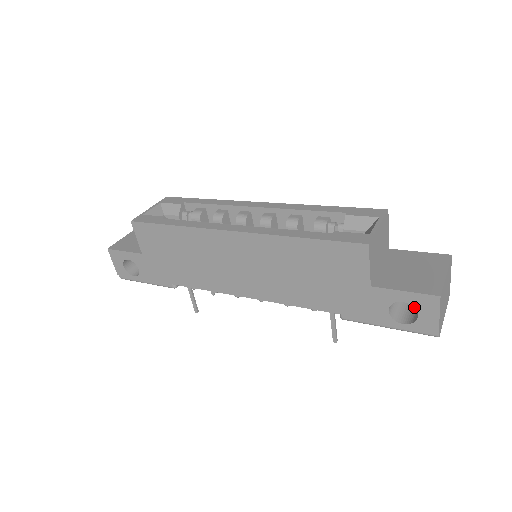
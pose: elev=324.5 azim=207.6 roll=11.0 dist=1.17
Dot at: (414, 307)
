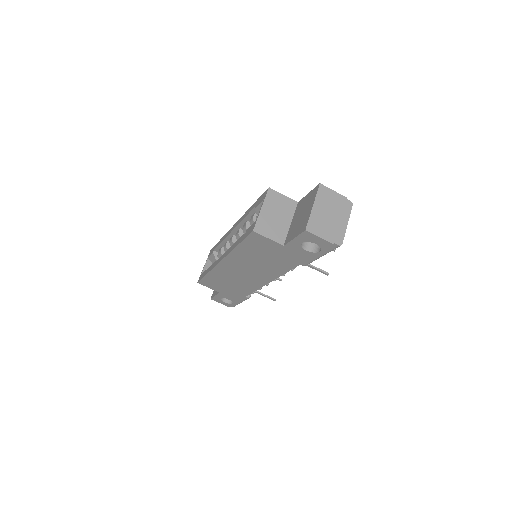
Dot at: occluded
